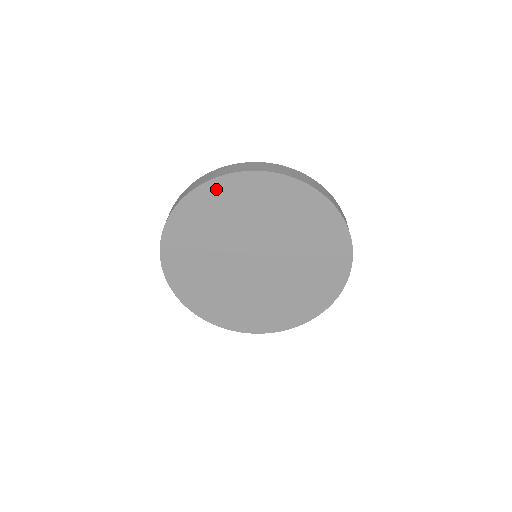
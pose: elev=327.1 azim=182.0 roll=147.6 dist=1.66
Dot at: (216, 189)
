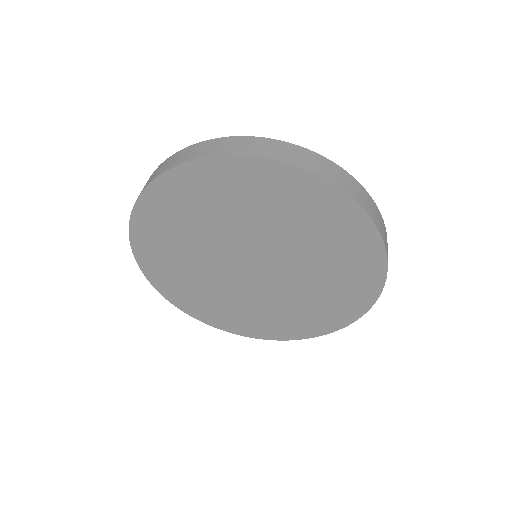
Dot at: (185, 178)
